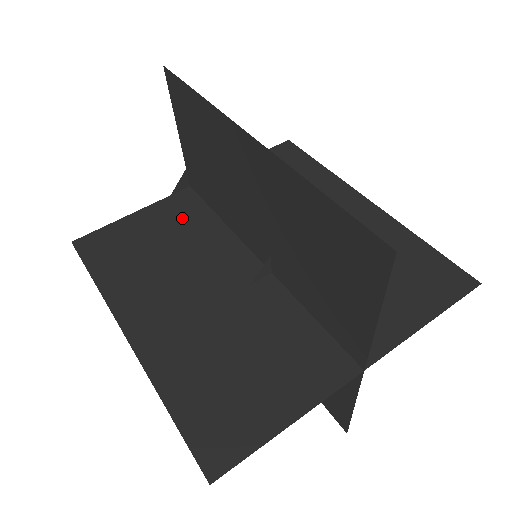
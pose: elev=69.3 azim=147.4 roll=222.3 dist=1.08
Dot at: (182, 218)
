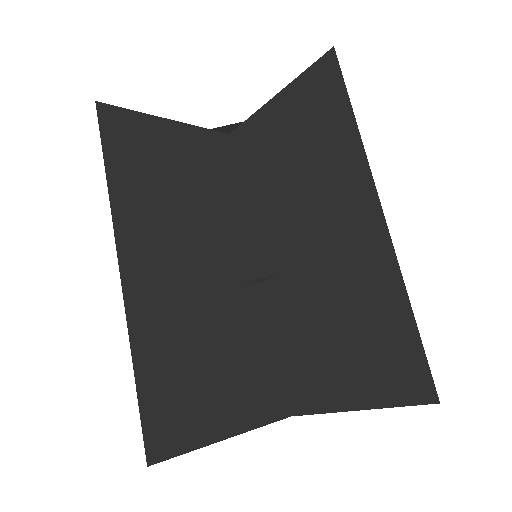
Dot at: (212, 165)
